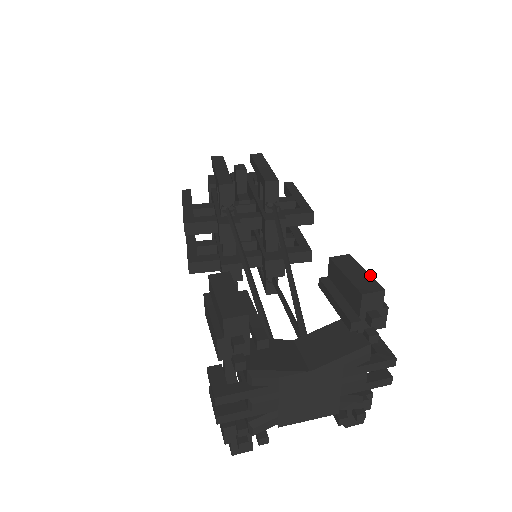
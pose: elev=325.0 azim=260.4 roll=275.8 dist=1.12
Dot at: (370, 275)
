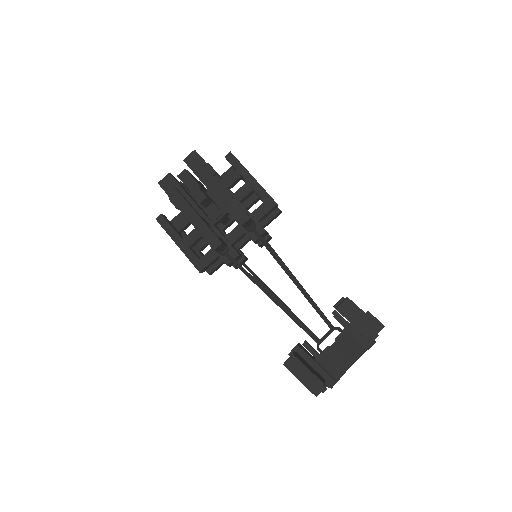
Dot at: (365, 318)
